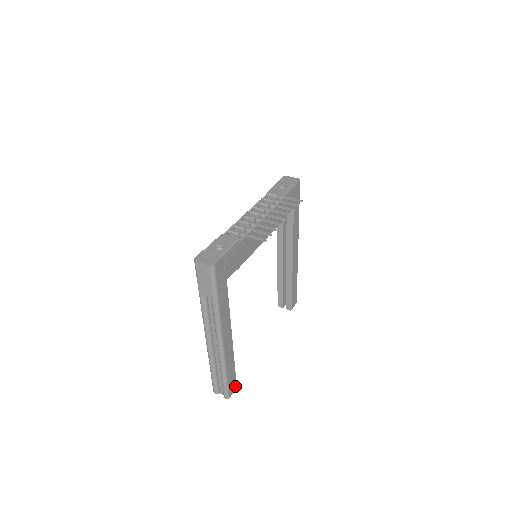
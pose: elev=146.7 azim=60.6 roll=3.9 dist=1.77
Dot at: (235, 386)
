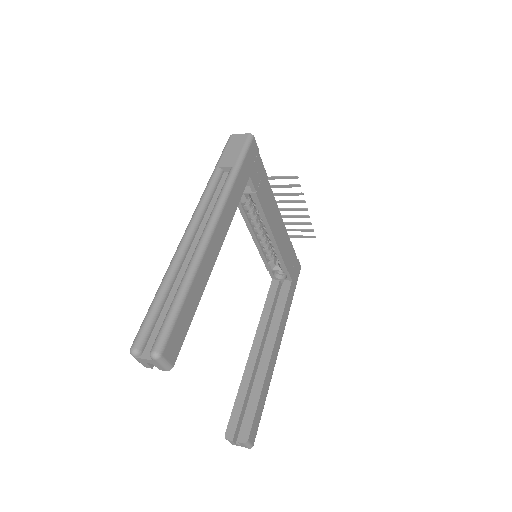
Dot at: (174, 357)
